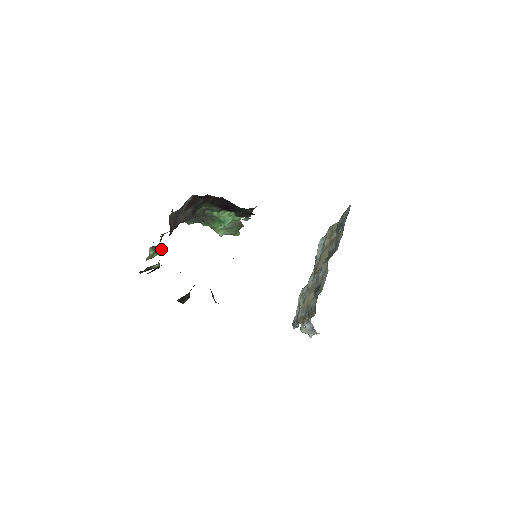
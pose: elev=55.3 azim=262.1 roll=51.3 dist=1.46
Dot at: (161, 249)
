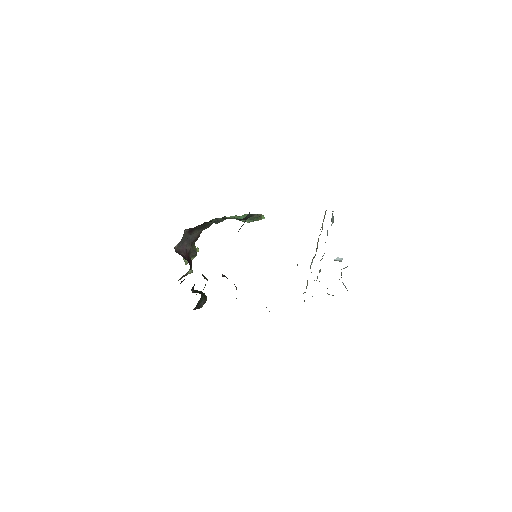
Dot at: (194, 255)
